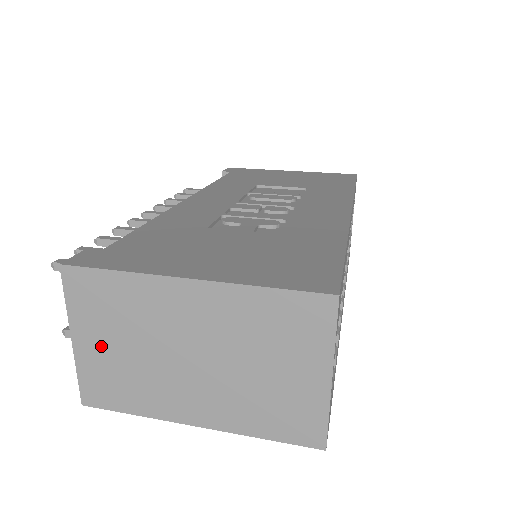
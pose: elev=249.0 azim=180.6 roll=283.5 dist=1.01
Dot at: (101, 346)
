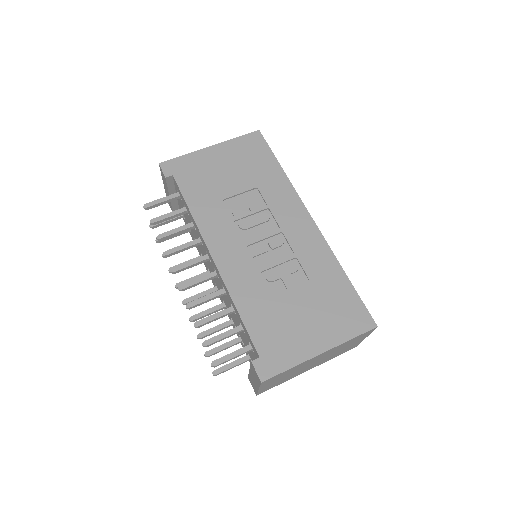
Dot at: (273, 383)
